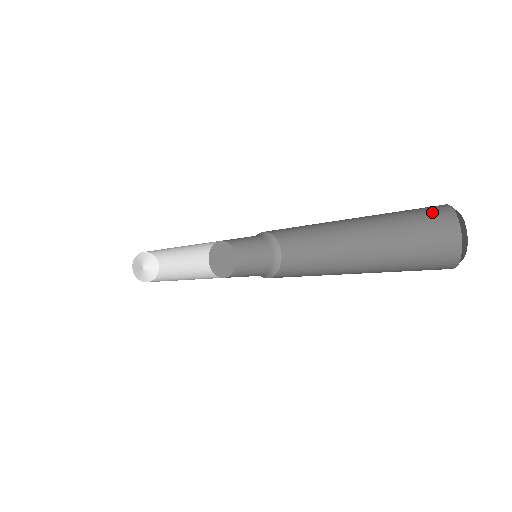
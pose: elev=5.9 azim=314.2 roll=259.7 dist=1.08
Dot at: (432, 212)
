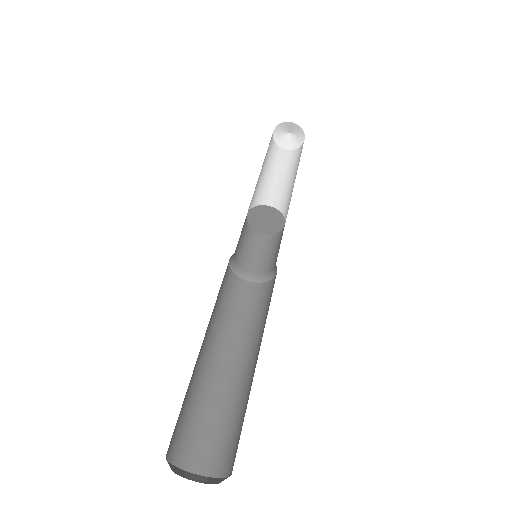
Dot at: occluded
